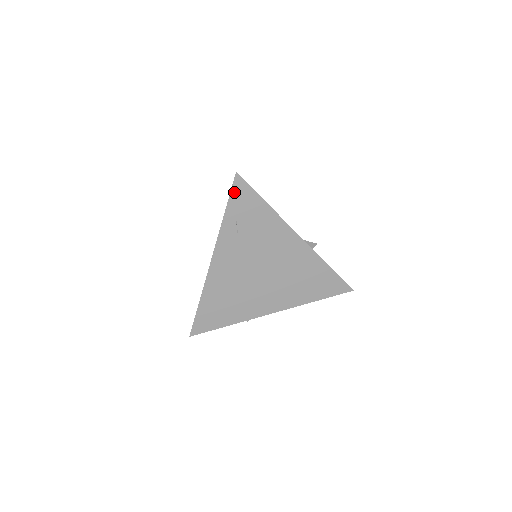
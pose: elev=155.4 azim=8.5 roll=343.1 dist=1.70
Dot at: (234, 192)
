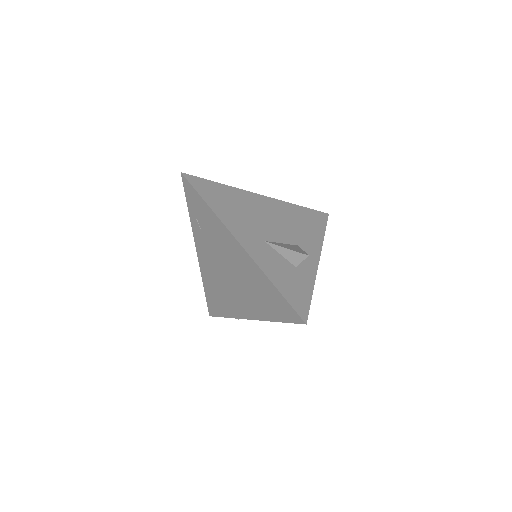
Dot at: (186, 191)
